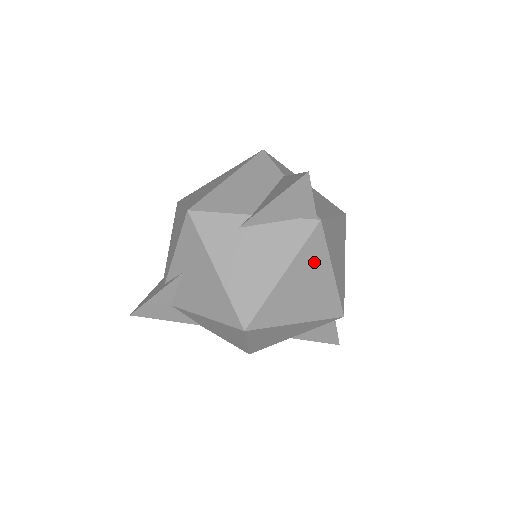
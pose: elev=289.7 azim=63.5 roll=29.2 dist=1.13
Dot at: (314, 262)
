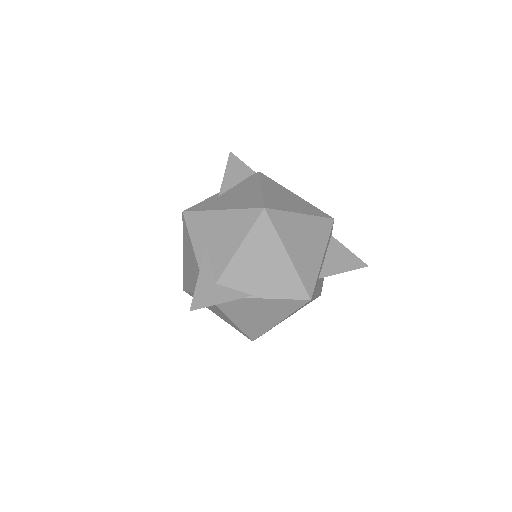
Dot at: (276, 187)
